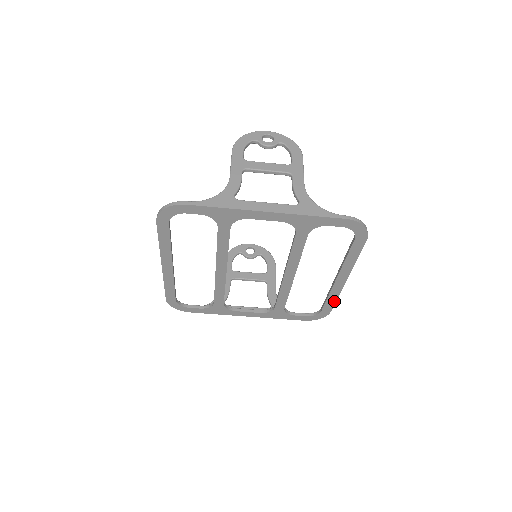
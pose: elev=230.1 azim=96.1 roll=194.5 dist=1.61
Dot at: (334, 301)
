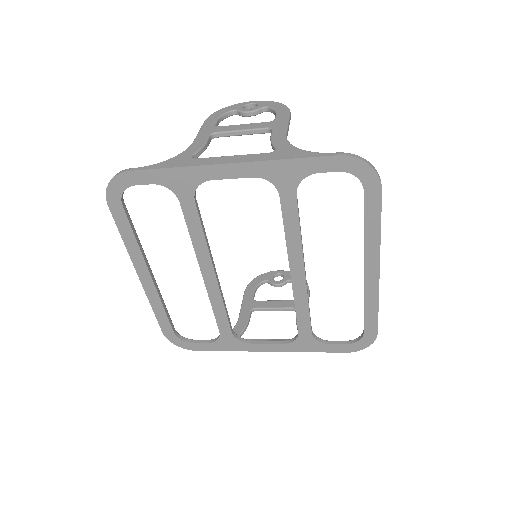
Dot at: (375, 312)
